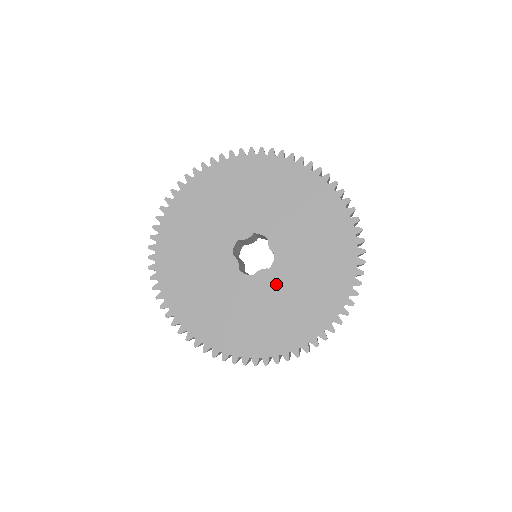
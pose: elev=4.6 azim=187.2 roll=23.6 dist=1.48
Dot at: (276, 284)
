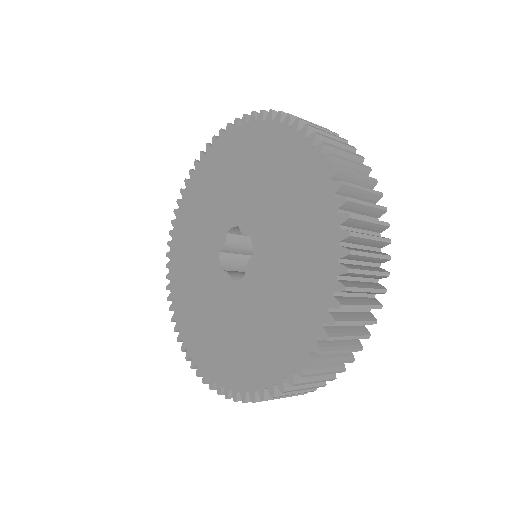
Dot at: (225, 300)
